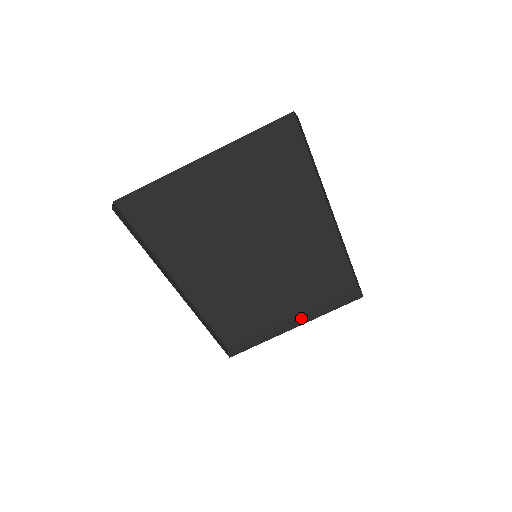
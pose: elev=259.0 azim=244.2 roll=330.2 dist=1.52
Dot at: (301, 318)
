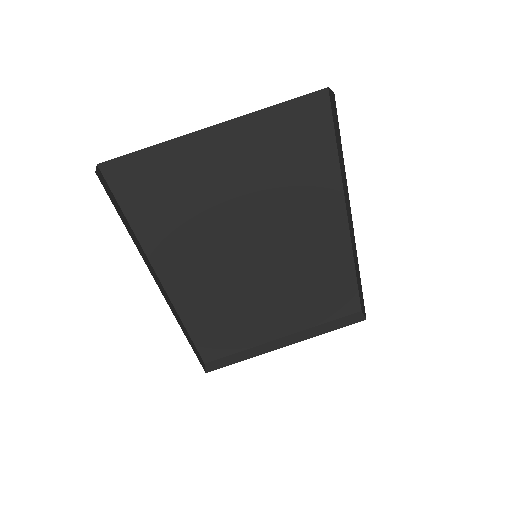
Dot at: (293, 336)
